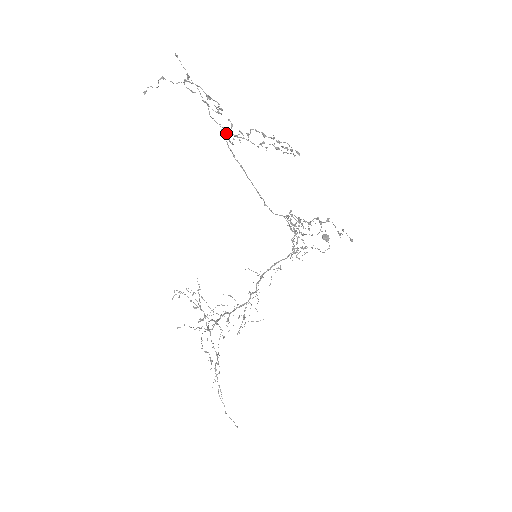
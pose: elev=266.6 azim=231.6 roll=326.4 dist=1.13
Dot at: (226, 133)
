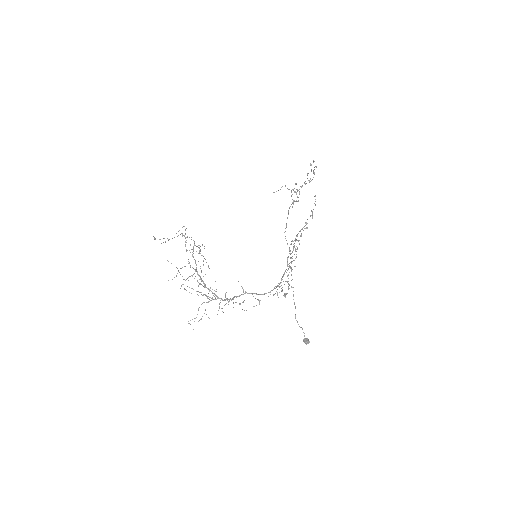
Dot at: (293, 201)
